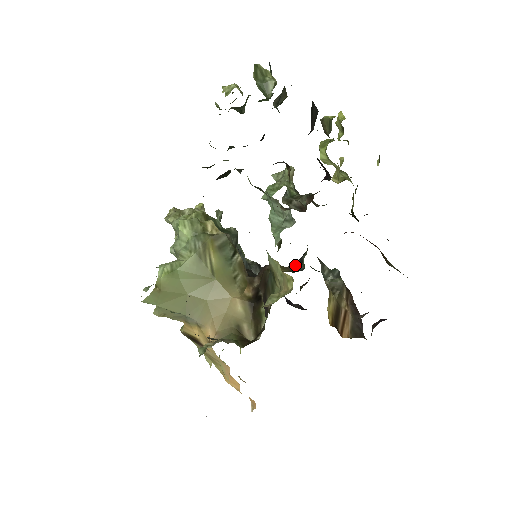
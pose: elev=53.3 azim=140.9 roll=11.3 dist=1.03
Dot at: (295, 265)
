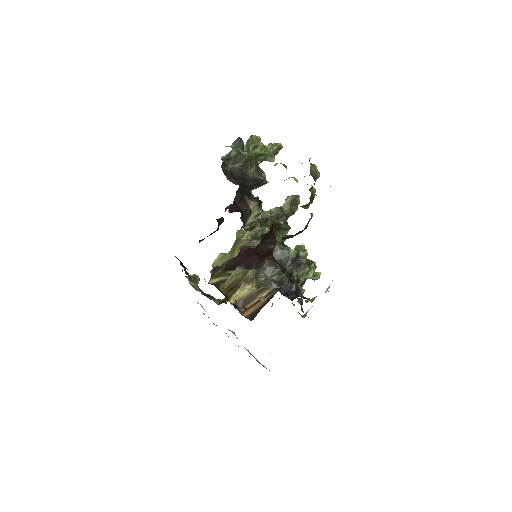
Dot at: occluded
